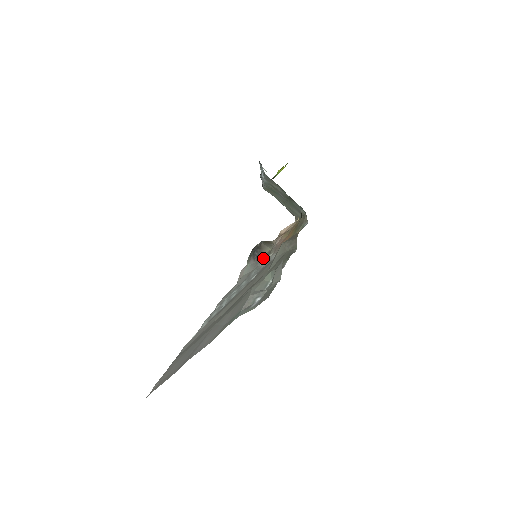
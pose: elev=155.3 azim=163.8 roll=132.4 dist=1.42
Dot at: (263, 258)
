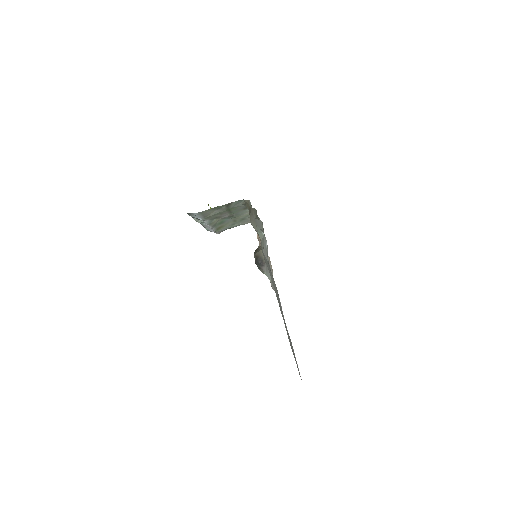
Dot at: occluded
